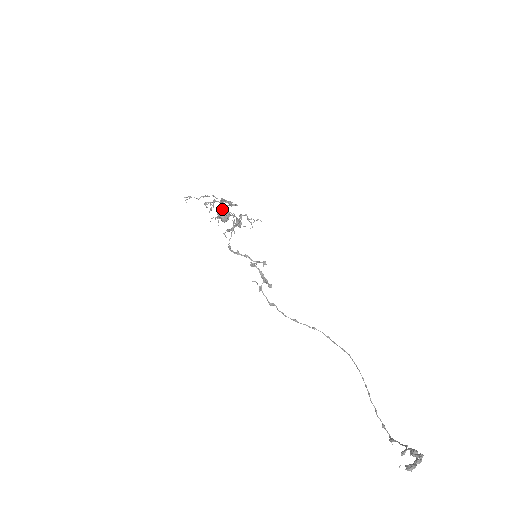
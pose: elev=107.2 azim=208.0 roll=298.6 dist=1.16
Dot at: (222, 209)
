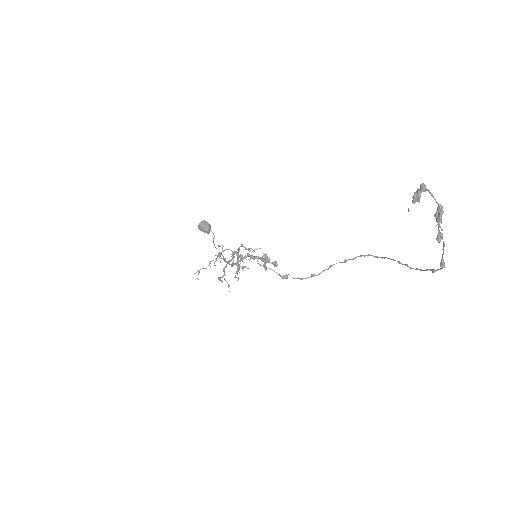
Dot at: occluded
